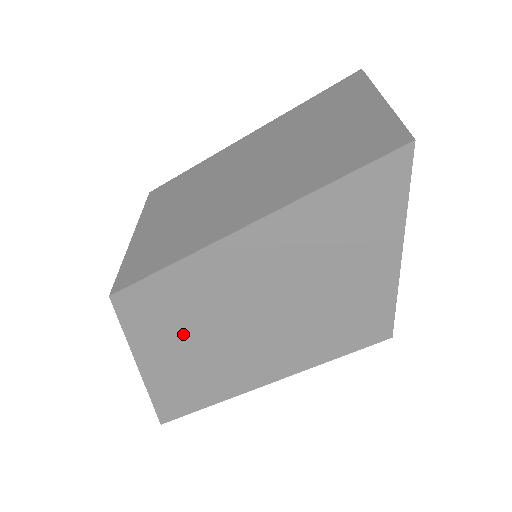
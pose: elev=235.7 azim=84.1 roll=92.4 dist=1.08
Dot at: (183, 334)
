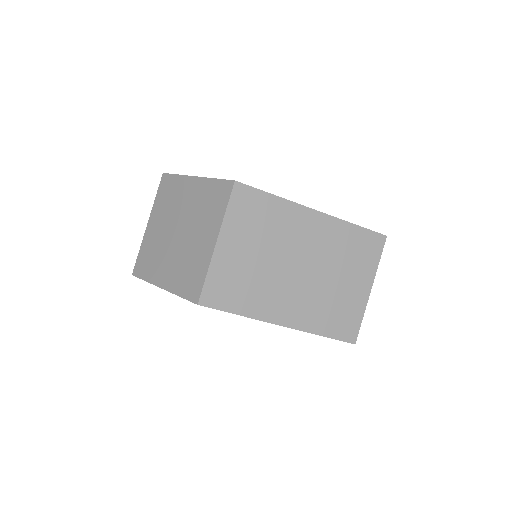
Dot at: occluded
